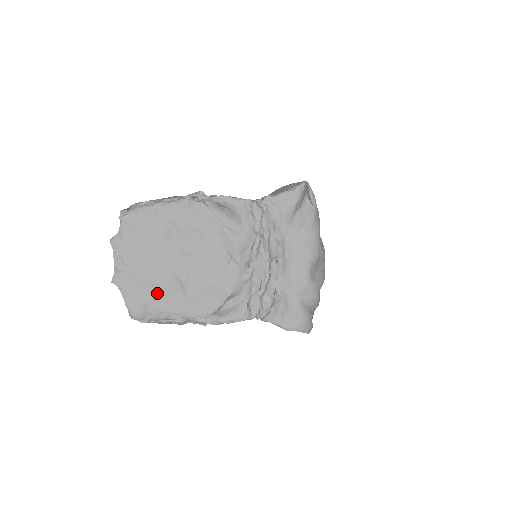
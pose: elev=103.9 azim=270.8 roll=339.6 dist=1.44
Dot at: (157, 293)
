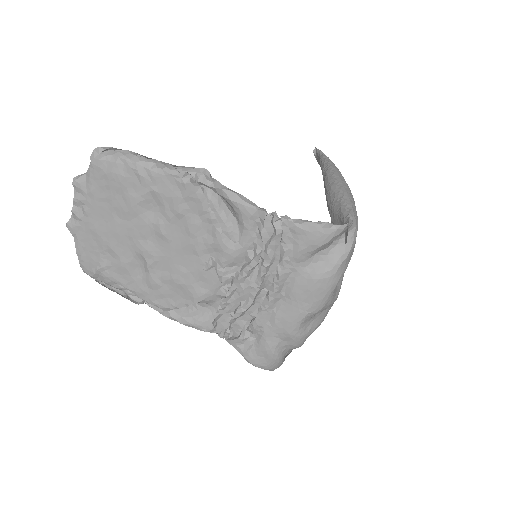
Dot at: (115, 262)
